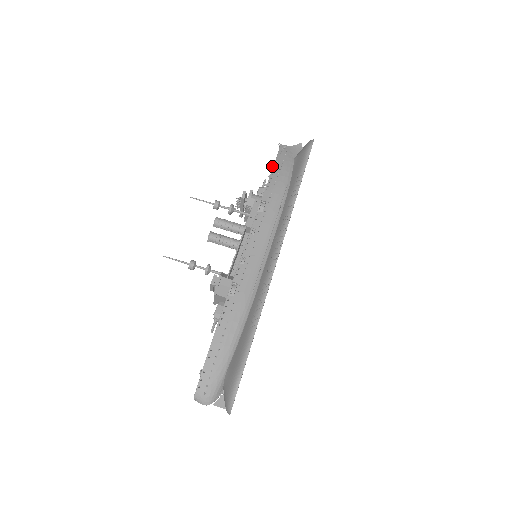
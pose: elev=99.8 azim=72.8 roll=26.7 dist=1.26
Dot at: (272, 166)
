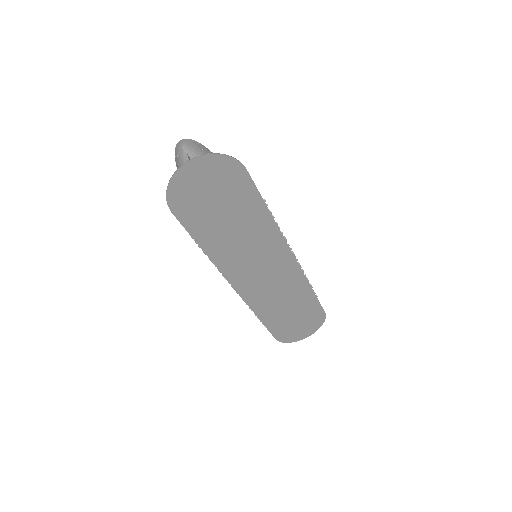
Dot at: occluded
